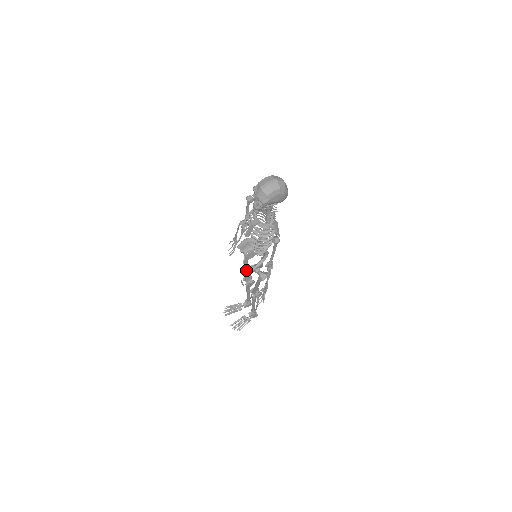
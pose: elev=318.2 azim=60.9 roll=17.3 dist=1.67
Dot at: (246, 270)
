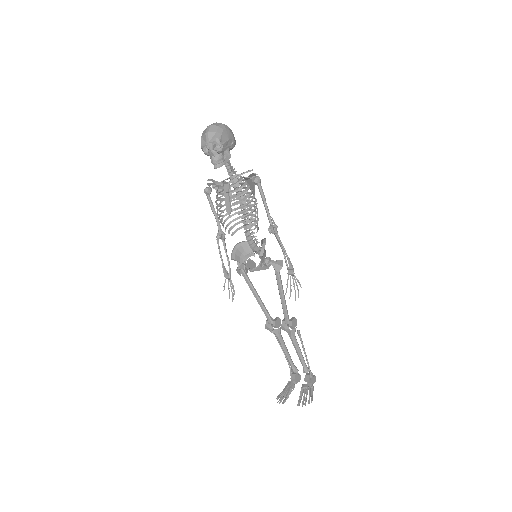
Dot at: (261, 303)
